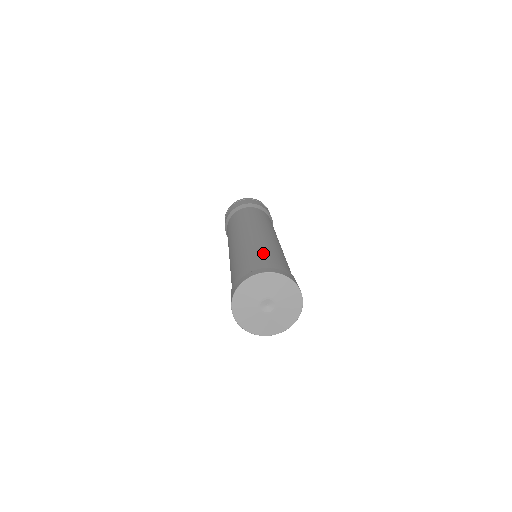
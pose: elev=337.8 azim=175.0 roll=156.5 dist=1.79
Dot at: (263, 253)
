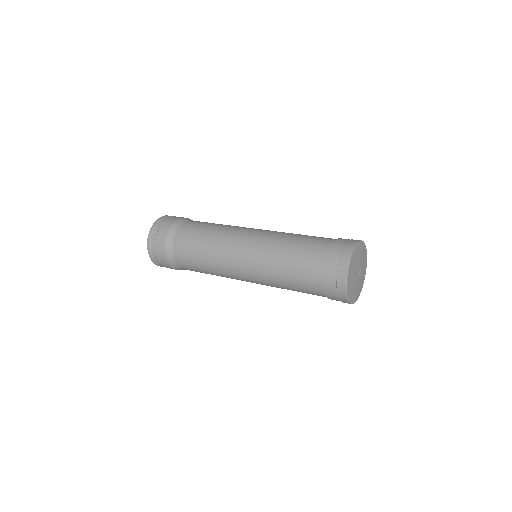
Dot at: (305, 248)
